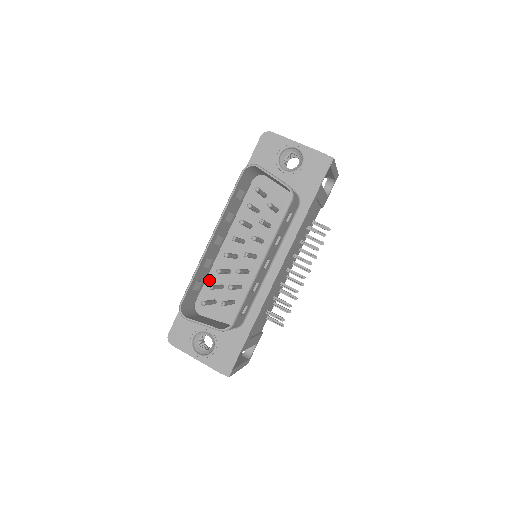
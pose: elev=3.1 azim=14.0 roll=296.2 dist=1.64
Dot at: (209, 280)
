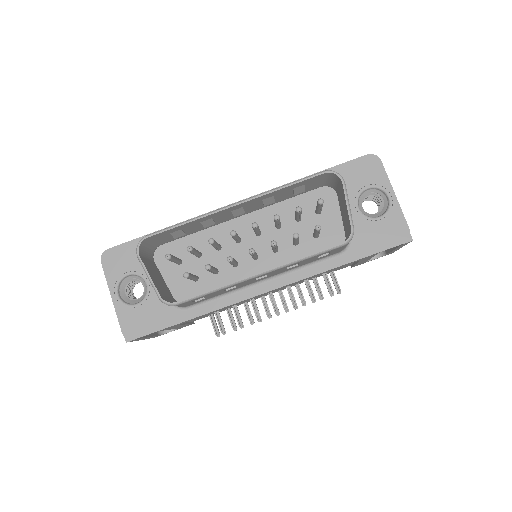
Dot at: (193, 237)
